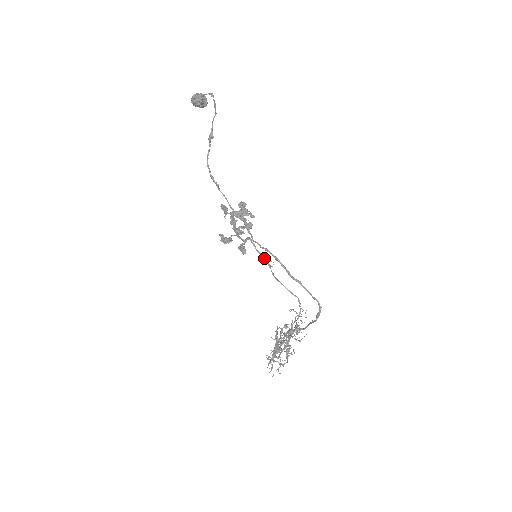
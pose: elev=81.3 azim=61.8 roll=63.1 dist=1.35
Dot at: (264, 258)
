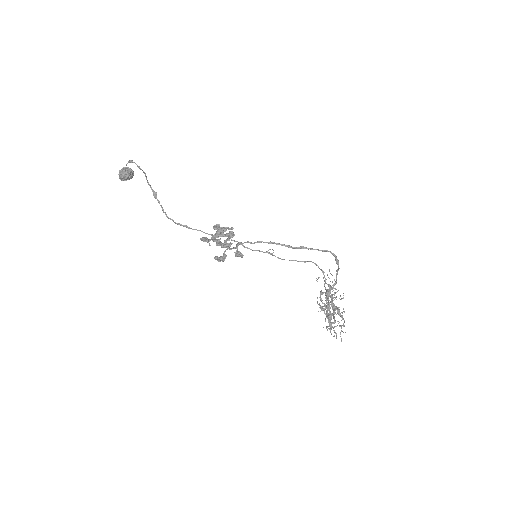
Dot at: (262, 251)
